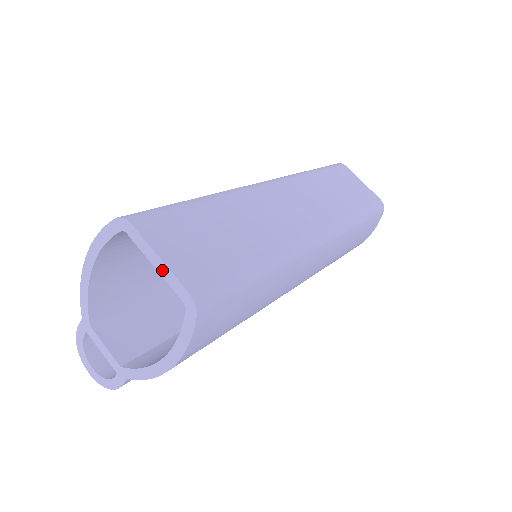
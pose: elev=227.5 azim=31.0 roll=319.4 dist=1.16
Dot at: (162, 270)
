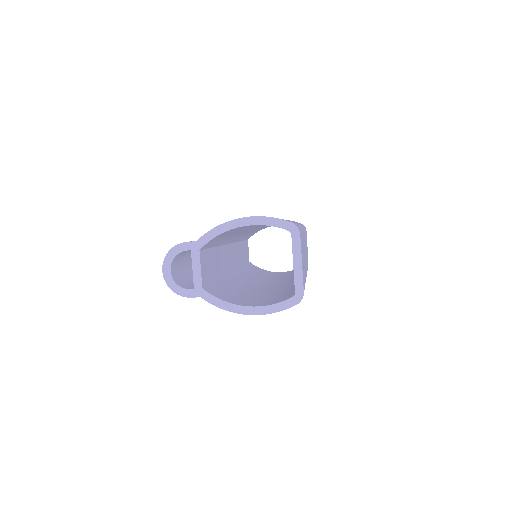
Dot at: (297, 269)
